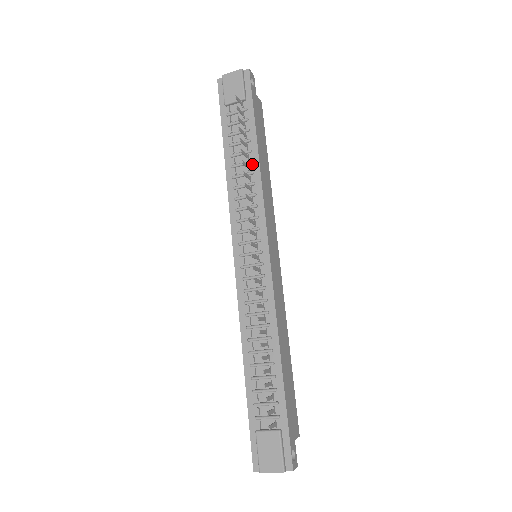
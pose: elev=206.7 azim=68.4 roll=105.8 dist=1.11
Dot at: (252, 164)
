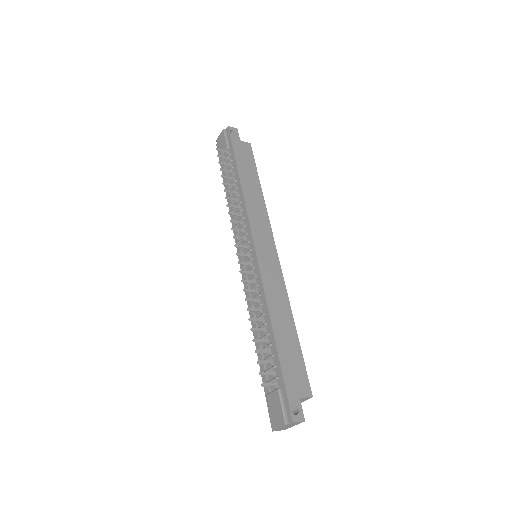
Dot at: (238, 189)
